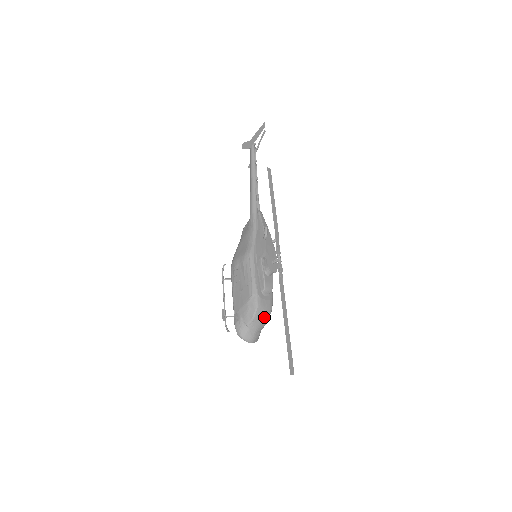
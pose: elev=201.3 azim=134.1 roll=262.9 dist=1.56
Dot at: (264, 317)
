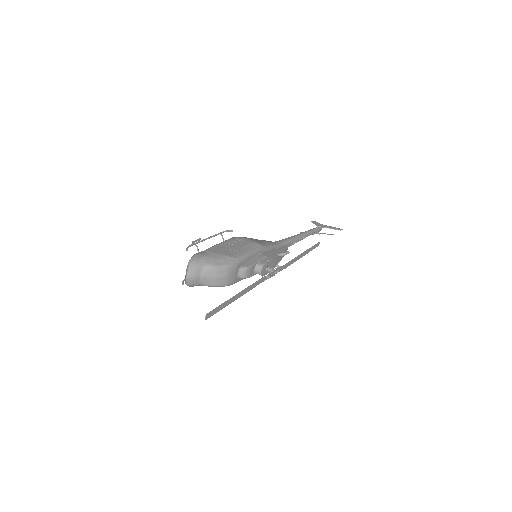
Dot at: (219, 279)
